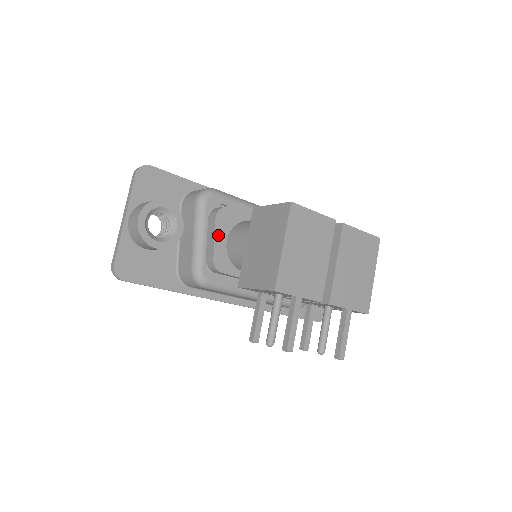
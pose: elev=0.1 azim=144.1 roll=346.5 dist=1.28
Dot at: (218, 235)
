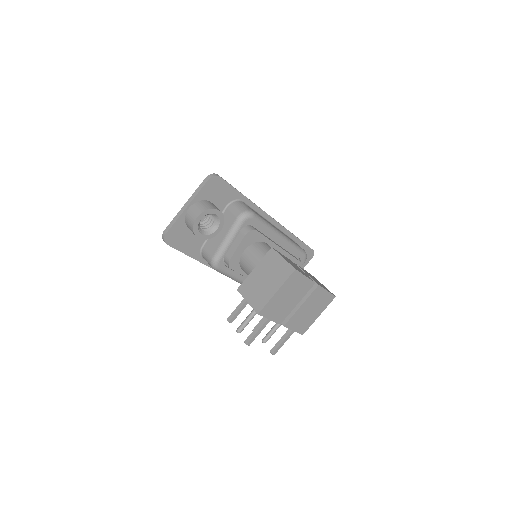
Dot at: (241, 246)
